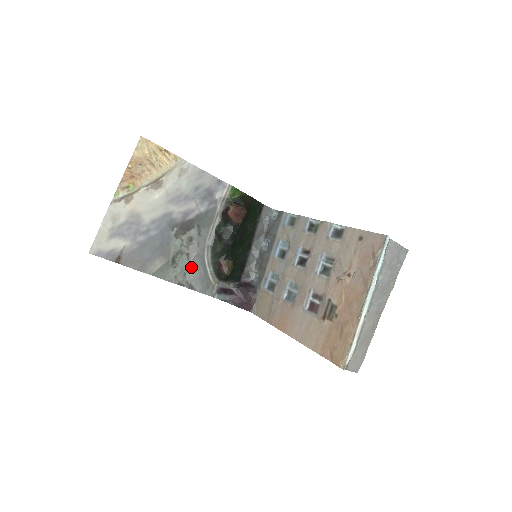
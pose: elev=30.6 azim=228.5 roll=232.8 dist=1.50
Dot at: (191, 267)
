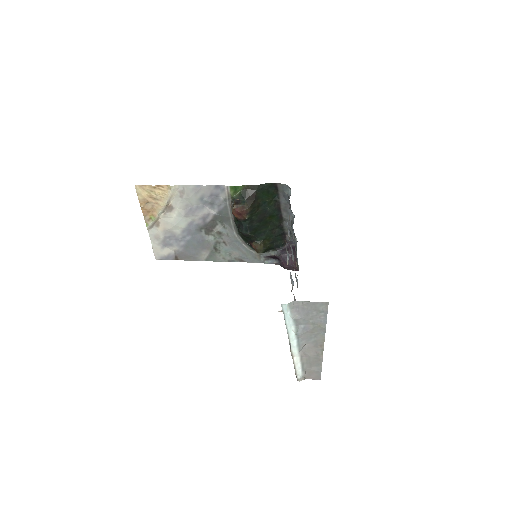
Dot at: (232, 249)
